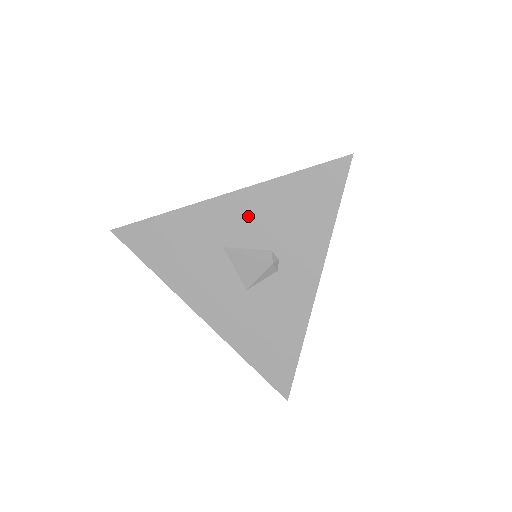
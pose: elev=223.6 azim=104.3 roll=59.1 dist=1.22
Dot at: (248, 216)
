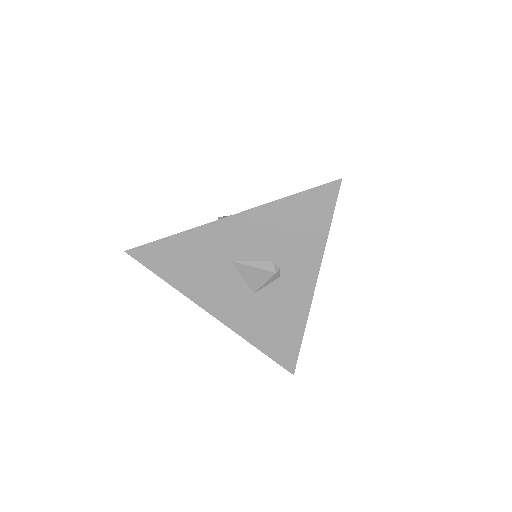
Dot at: (251, 234)
